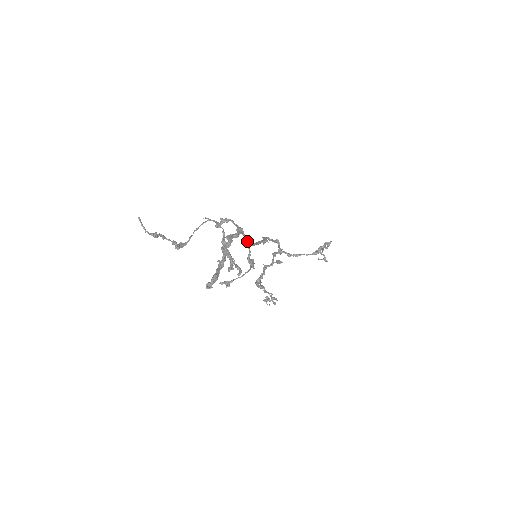
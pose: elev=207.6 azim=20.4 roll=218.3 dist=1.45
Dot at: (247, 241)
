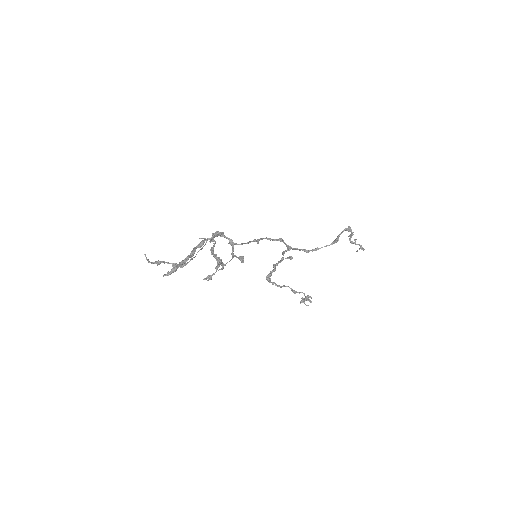
Dot at: (230, 241)
